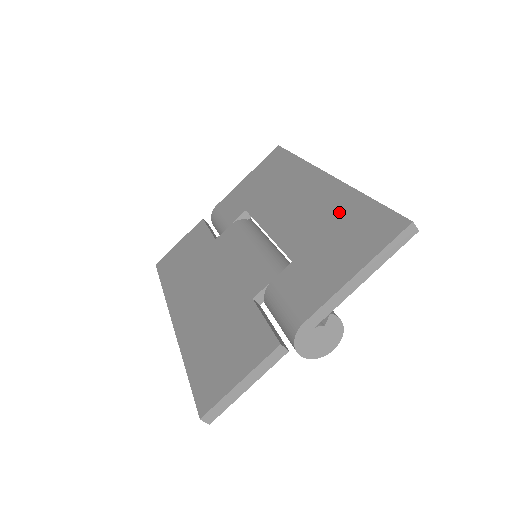
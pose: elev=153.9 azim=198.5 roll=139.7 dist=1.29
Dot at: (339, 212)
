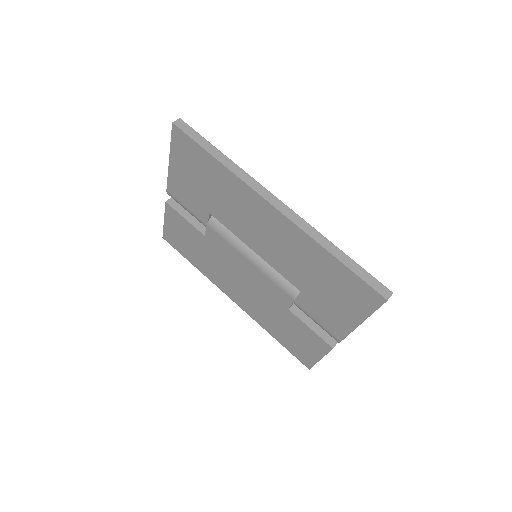
Dot at: (315, 262)
